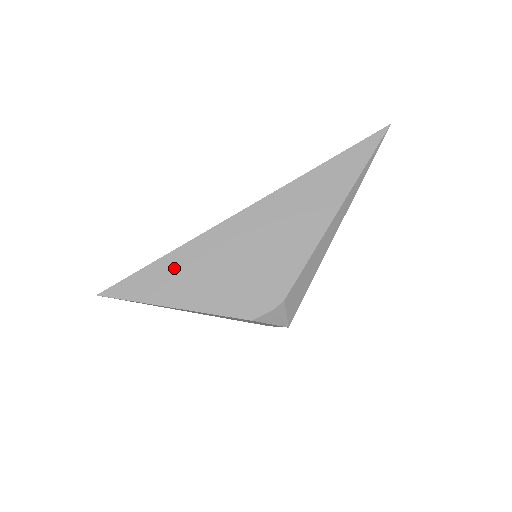
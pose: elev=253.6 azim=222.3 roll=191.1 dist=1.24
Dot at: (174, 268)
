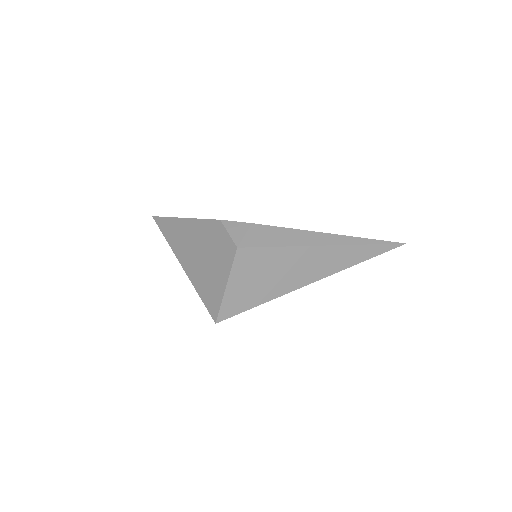
Dot at: occluded
